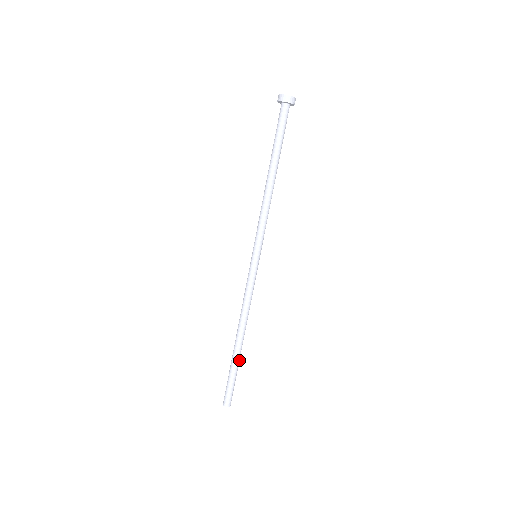
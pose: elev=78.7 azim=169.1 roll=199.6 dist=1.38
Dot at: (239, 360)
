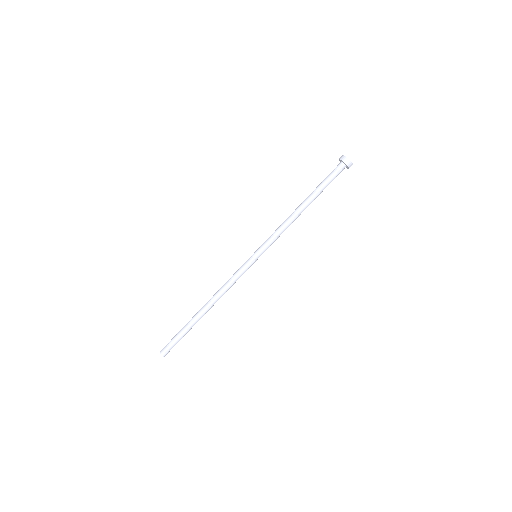
Dot at: occluded
